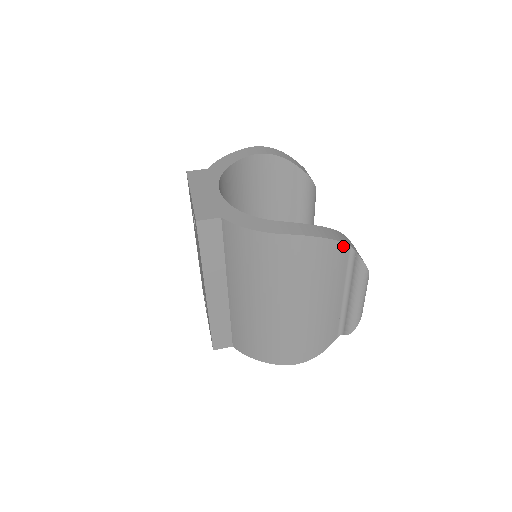
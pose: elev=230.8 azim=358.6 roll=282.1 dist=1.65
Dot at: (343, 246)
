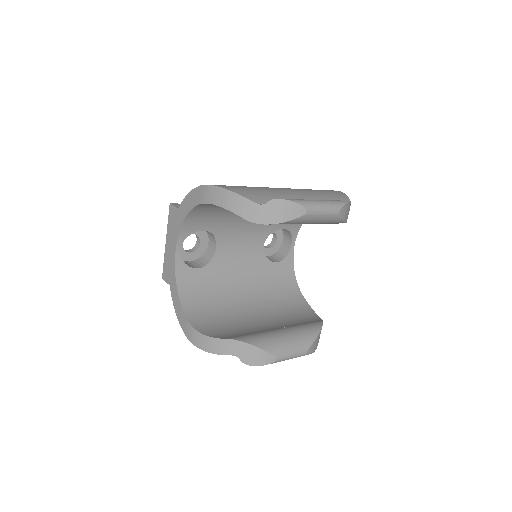
Dot at: (226, 354)
